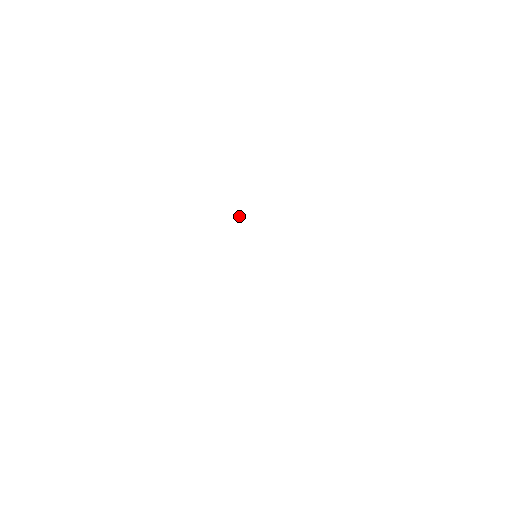
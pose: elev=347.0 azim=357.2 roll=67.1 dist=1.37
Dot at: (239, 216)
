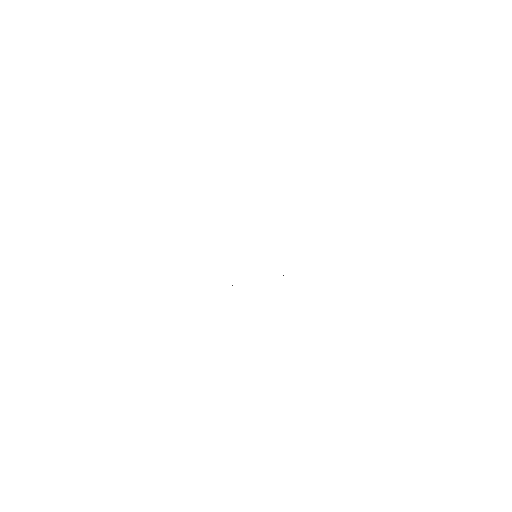
Dot at: occluded
